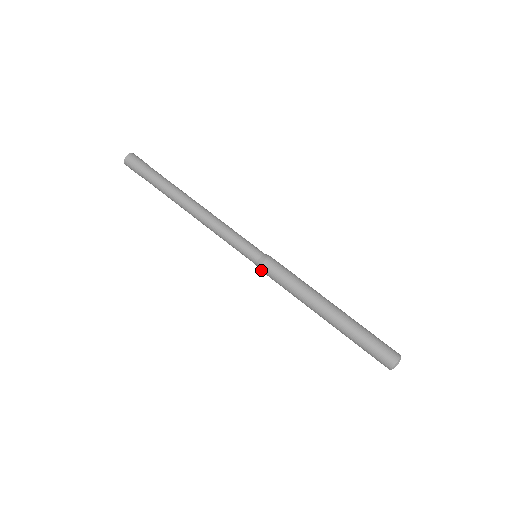
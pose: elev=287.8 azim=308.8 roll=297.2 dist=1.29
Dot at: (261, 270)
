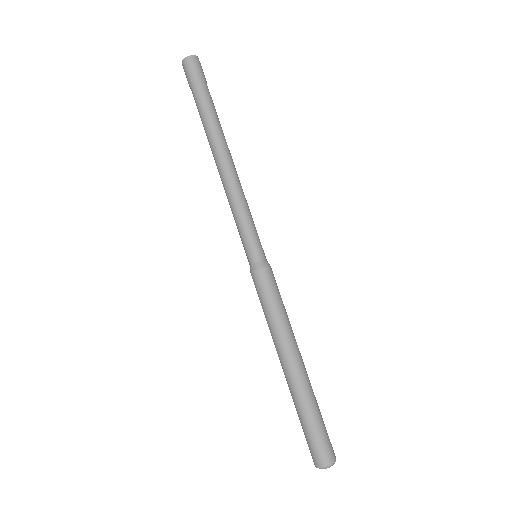
Dot at: (253, 274)
